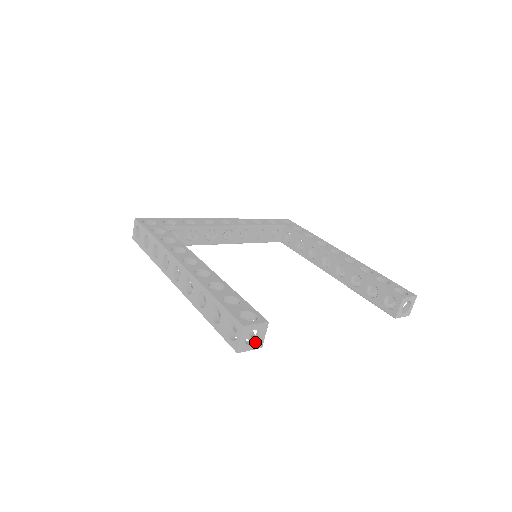
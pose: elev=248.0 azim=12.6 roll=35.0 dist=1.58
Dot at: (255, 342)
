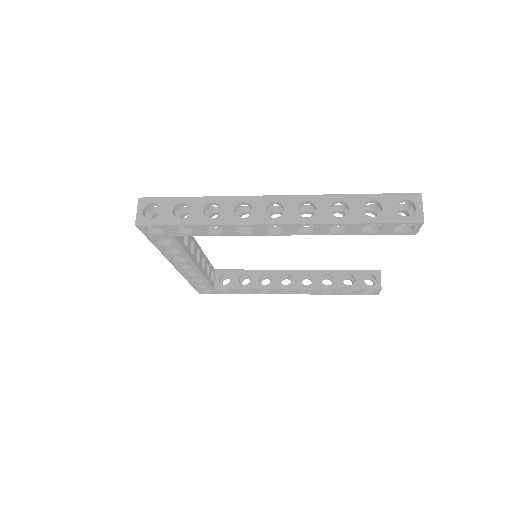
Dot at: occluded
